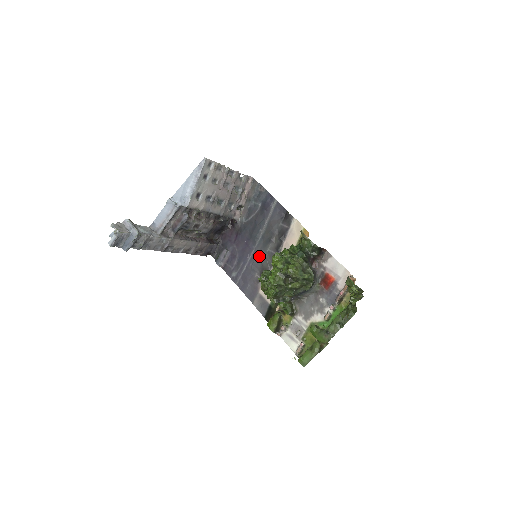
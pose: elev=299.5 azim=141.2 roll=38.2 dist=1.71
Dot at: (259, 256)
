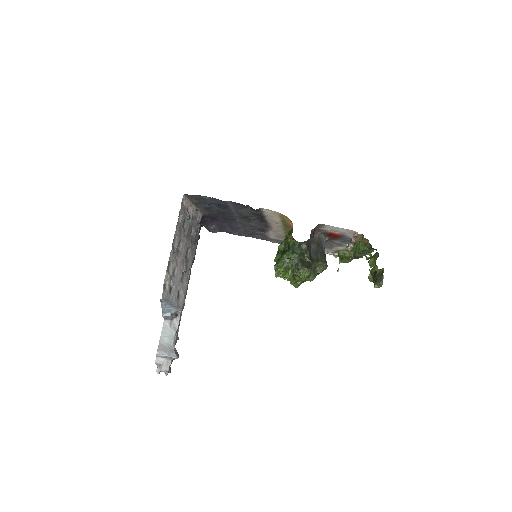
Dot at: (249, 226)
